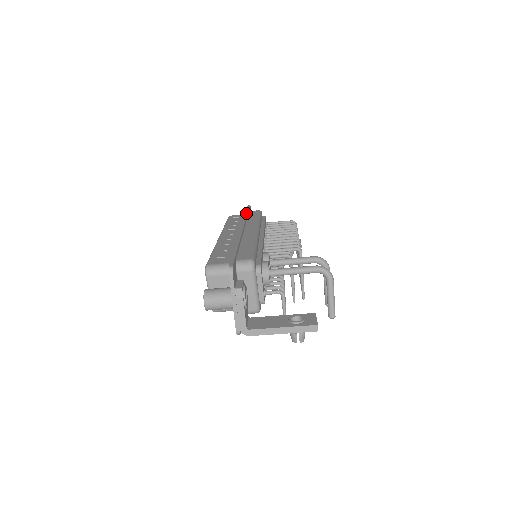
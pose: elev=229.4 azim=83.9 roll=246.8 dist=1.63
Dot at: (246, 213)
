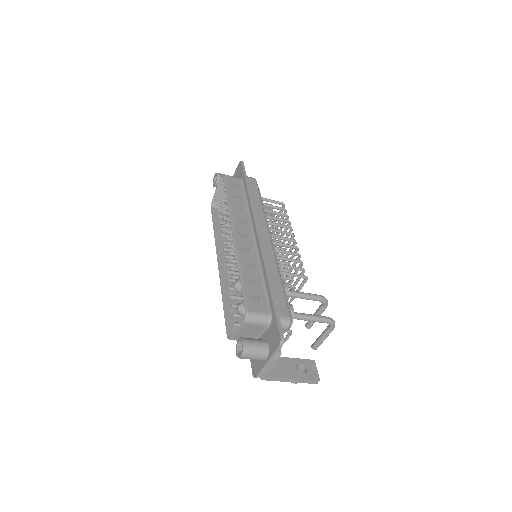
Dot at: (249, 189)
